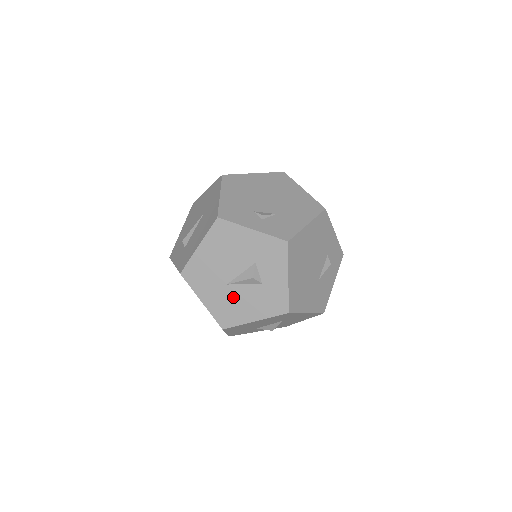
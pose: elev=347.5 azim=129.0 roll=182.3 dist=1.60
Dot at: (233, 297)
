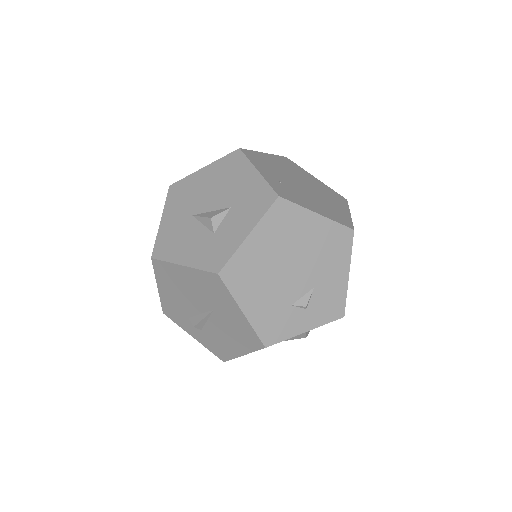
Dot at: occluded
